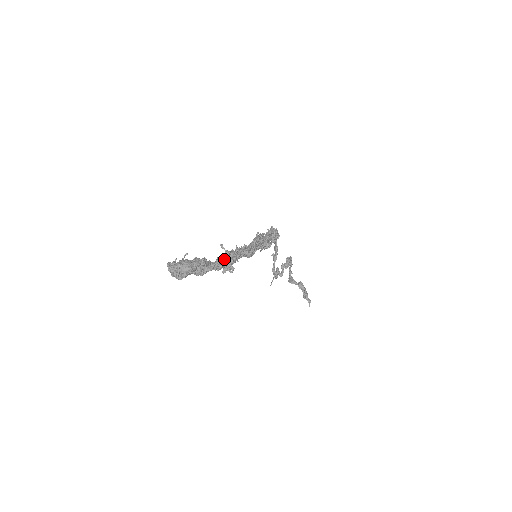
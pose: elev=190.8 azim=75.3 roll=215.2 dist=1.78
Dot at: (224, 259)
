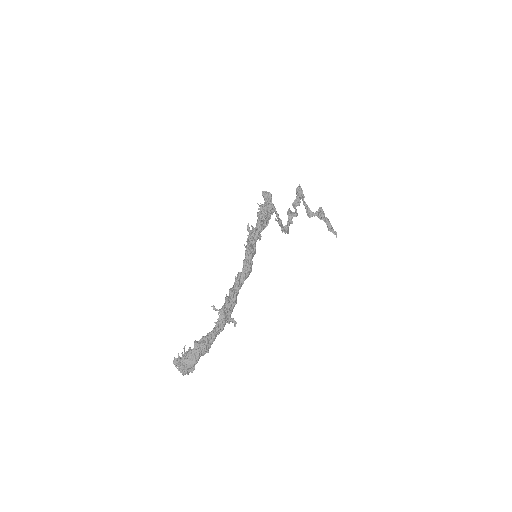
Dot at: (222, 322)
